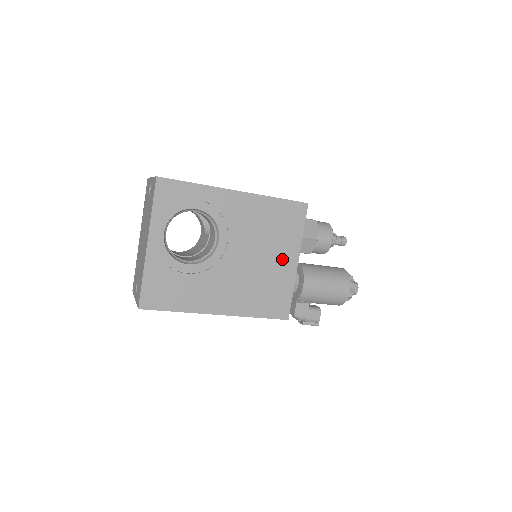
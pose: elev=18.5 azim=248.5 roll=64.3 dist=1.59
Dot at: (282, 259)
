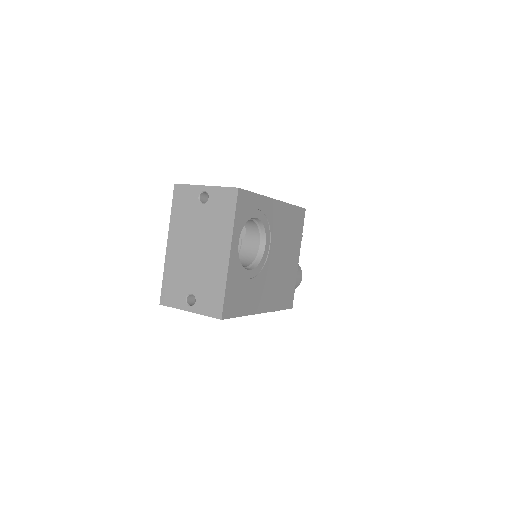
Dot at: (293, 257)
